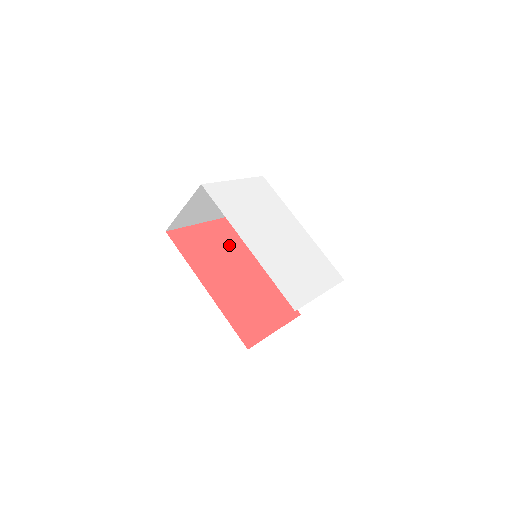
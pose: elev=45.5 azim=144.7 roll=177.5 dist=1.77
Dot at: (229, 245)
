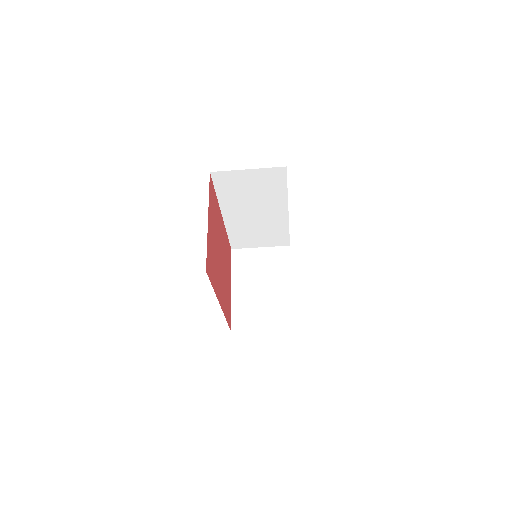
Dot at: occluded
